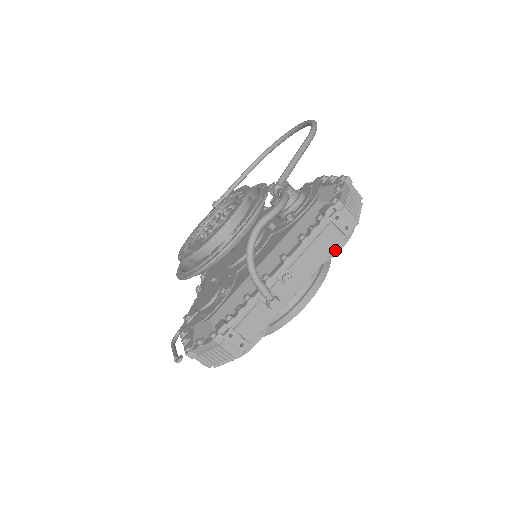
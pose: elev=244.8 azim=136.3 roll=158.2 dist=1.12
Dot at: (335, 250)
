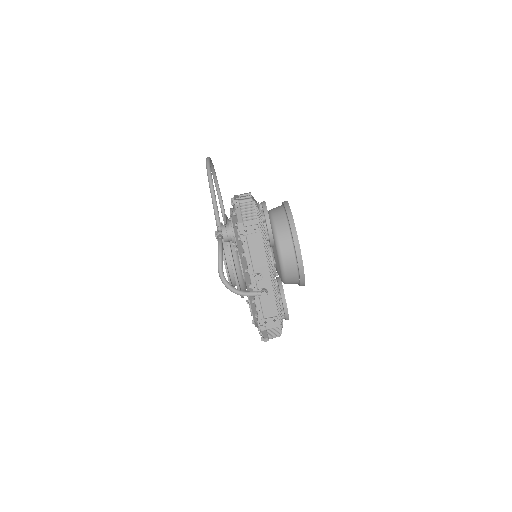
Dot at: (269, 233)
